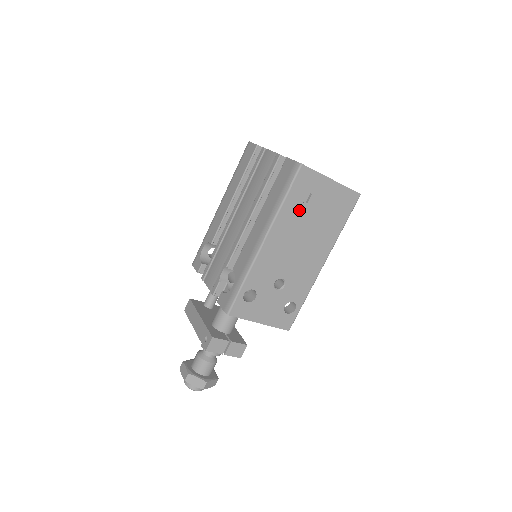
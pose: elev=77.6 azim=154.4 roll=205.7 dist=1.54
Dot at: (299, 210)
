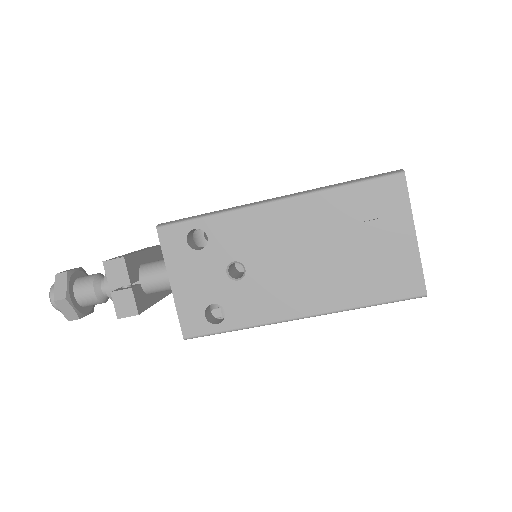
Dot at: (346, 218)
